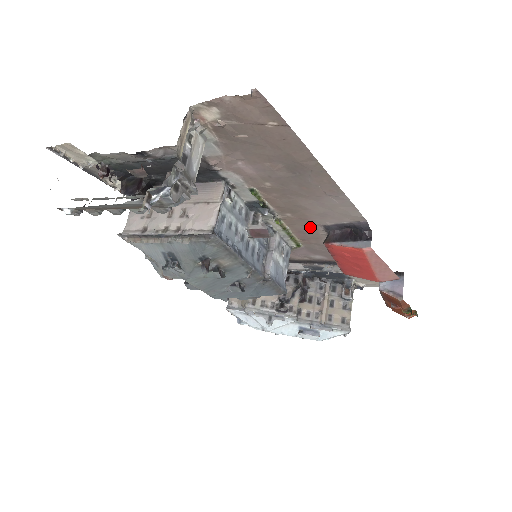
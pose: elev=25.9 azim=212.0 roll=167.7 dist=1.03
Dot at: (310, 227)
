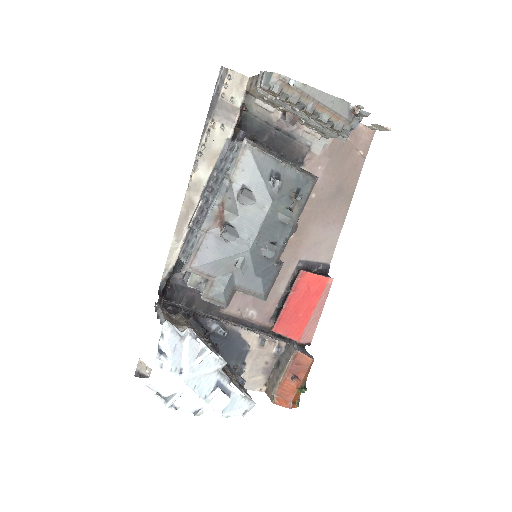
Dot at: (290, 259)
